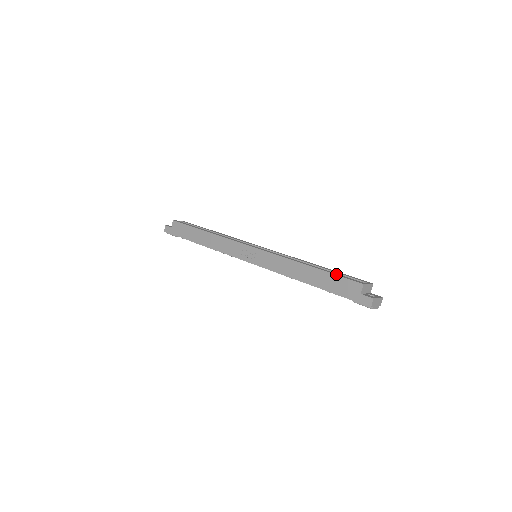
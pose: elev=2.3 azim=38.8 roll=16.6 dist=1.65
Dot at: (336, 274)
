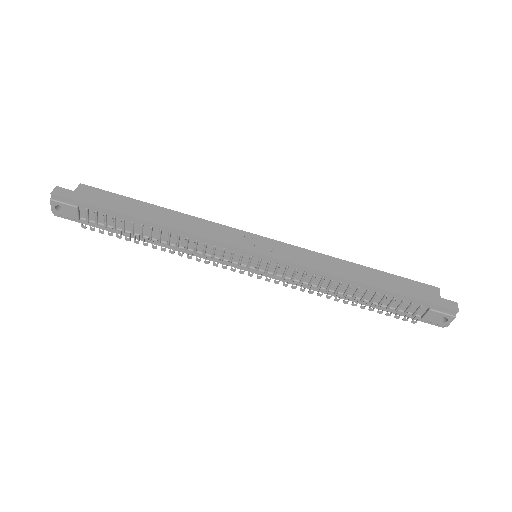
Dot at: (400, 278)
